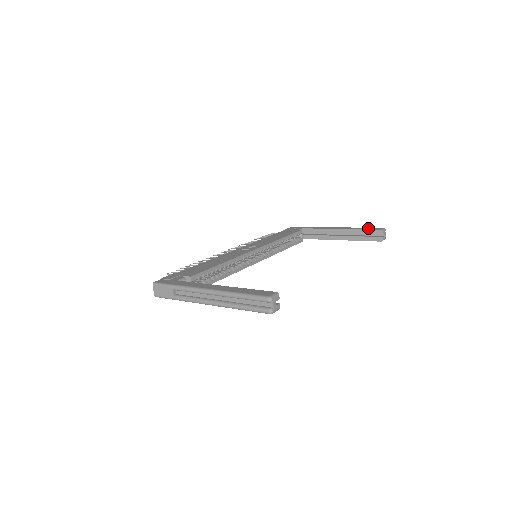
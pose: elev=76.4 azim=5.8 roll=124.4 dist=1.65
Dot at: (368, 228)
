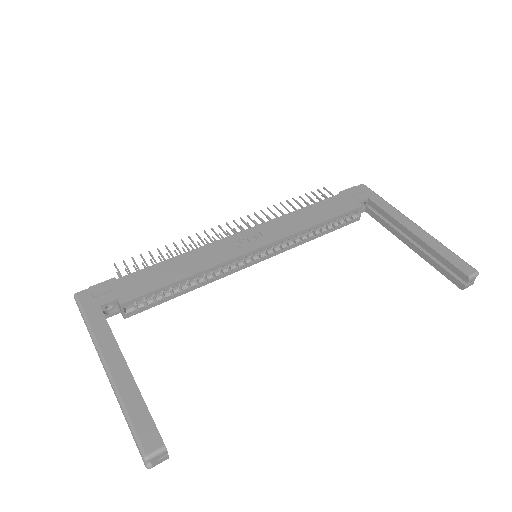
Dot at: (454, 258)
